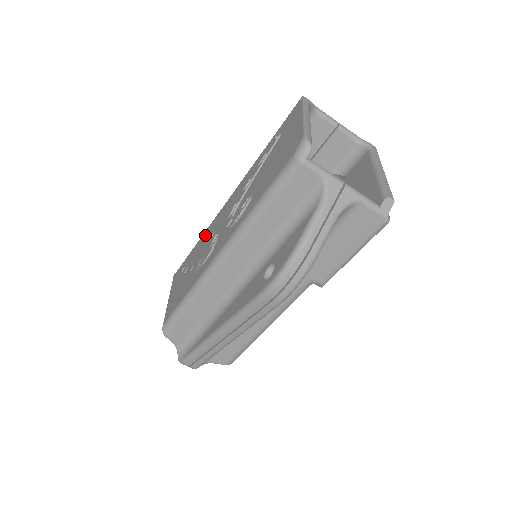
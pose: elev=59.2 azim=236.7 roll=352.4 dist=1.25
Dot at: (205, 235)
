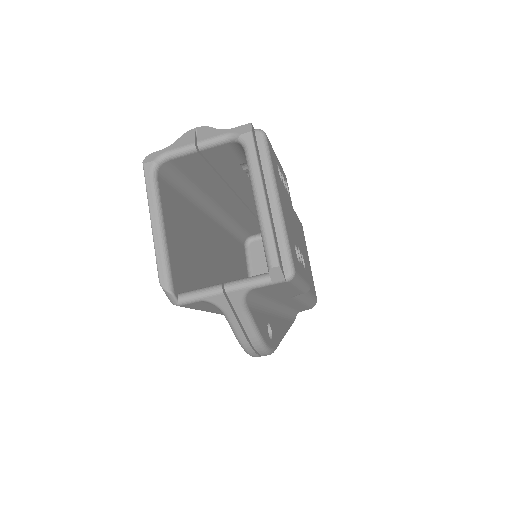
Dot at: occluded
